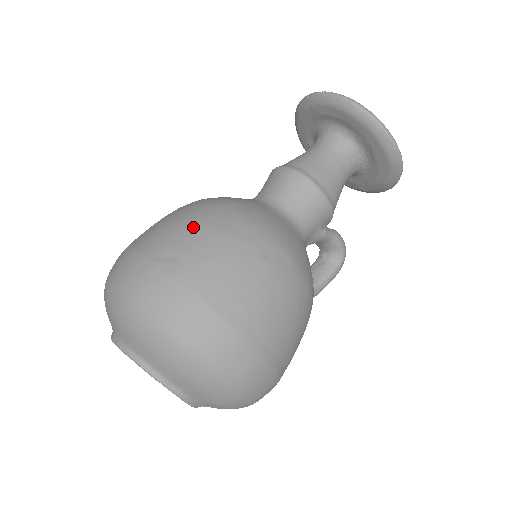
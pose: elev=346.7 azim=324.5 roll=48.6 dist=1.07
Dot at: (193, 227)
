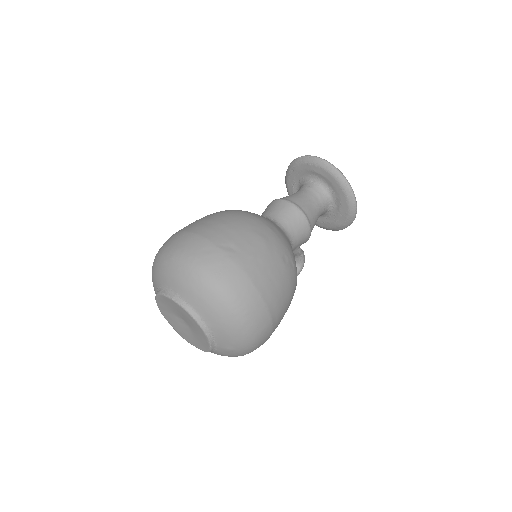
Dot at: (243, 231)
